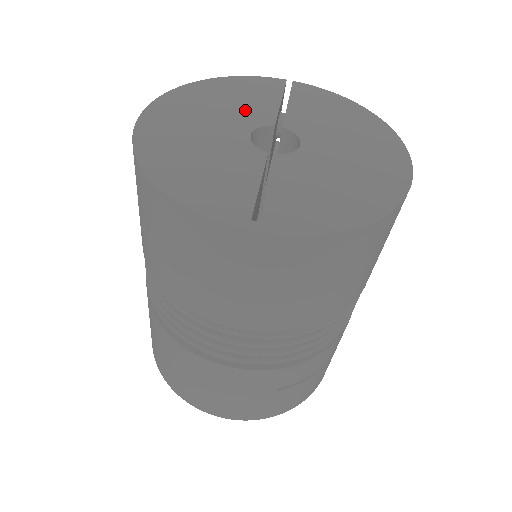
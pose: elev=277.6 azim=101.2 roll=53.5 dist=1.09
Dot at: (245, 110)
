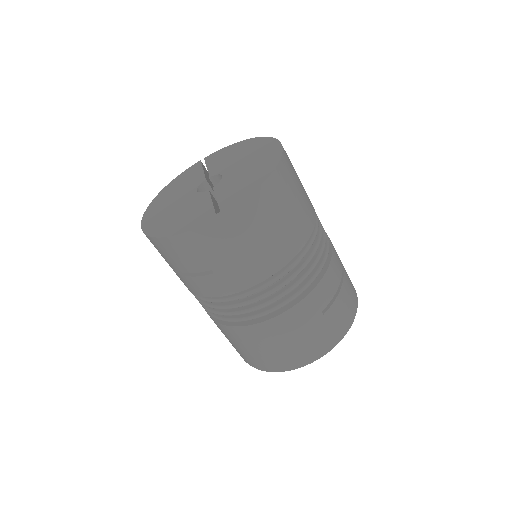
Dot at: (188, 185)
